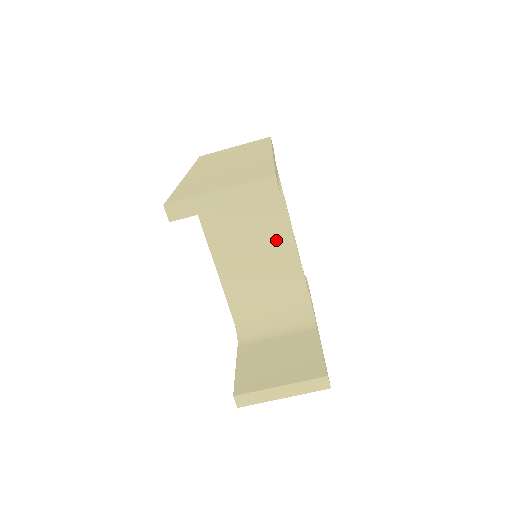
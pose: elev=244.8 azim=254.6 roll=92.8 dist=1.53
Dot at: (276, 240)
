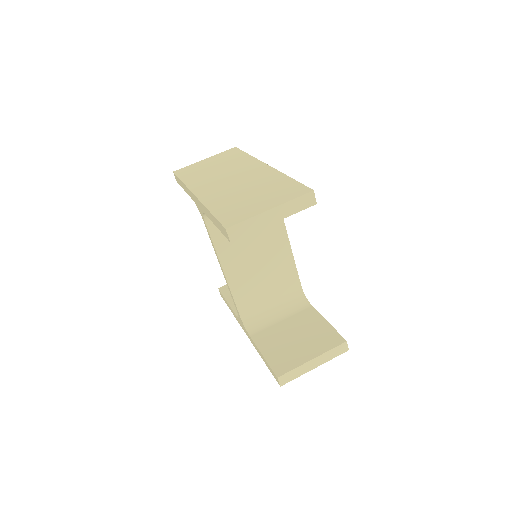
Dot at: (273, 239)
